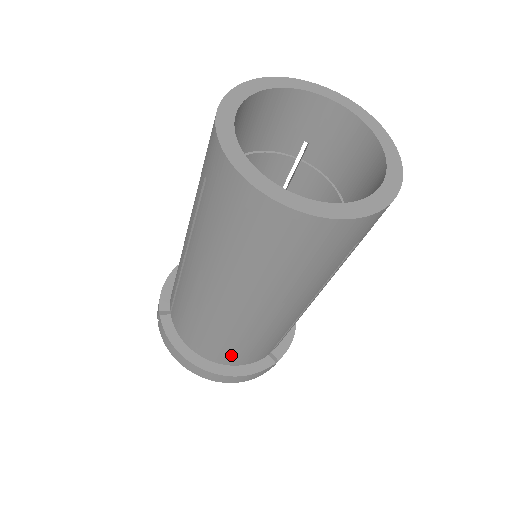
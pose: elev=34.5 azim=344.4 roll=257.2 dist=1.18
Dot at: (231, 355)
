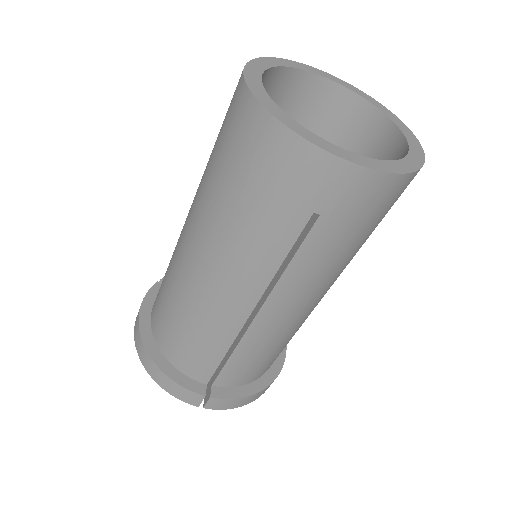
Dot at: (170, 337)
